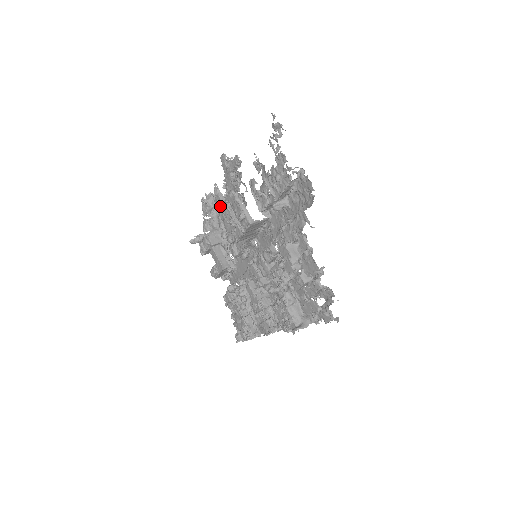
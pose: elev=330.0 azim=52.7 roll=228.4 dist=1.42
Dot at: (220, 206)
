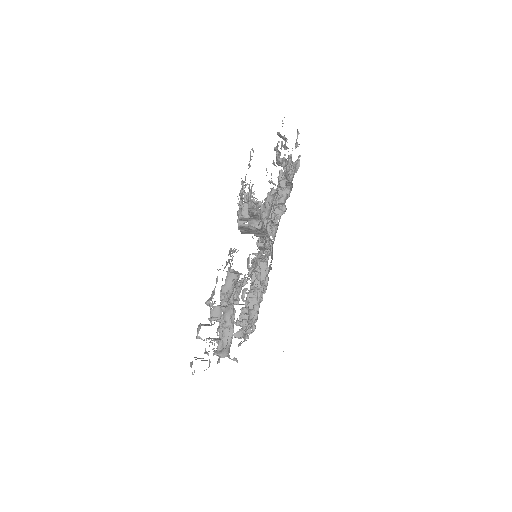
Dot at: occluded
